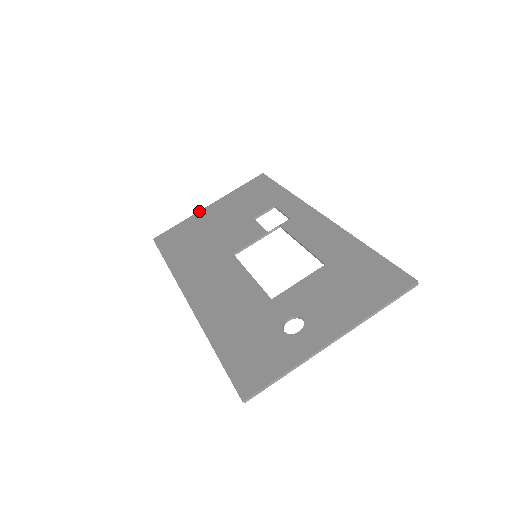
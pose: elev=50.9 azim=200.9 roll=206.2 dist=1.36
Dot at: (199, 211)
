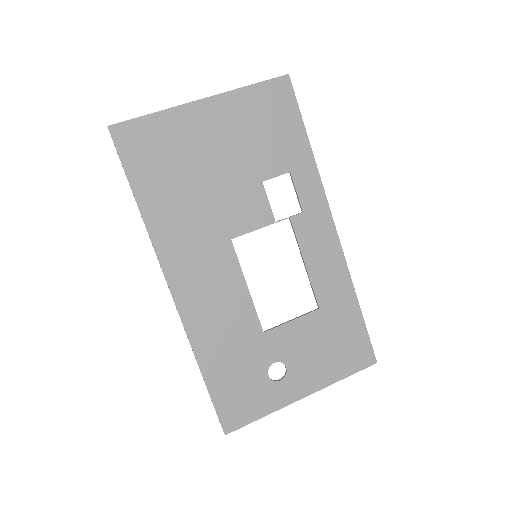
Dot at: (186, 104)
